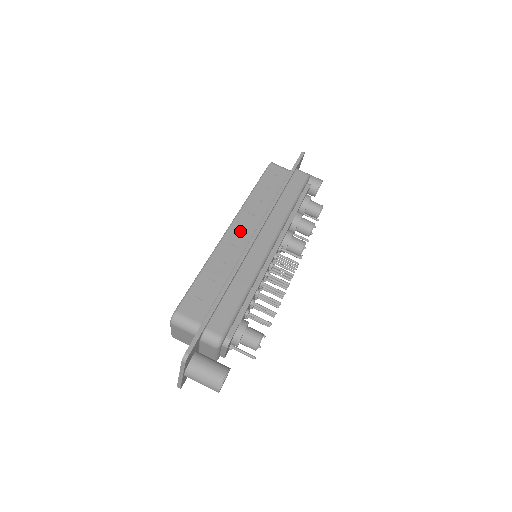
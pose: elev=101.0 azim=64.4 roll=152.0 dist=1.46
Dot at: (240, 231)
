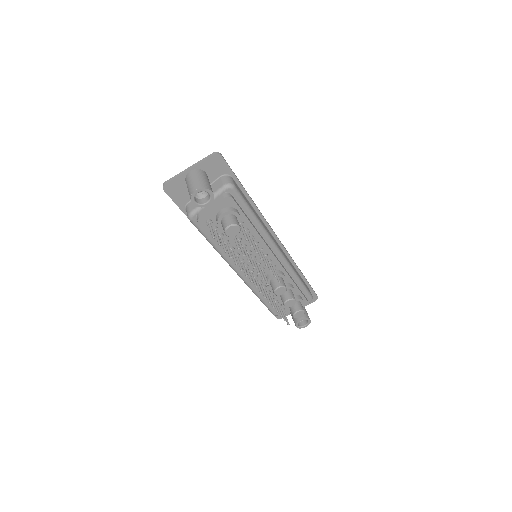
Dot at: occluded
